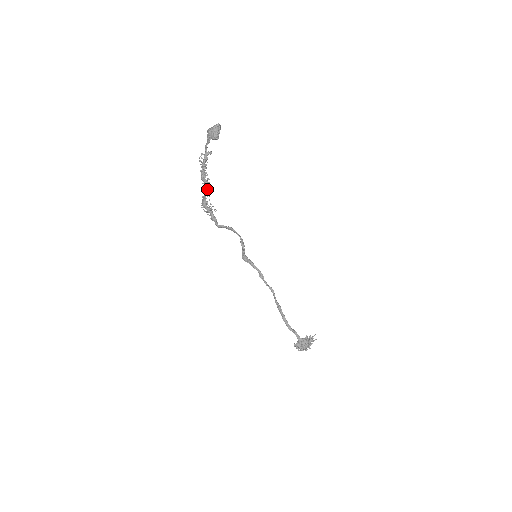
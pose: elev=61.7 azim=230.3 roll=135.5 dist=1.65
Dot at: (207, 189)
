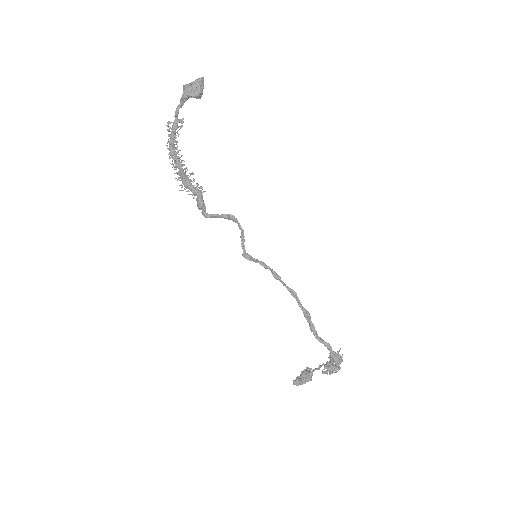
Dot at: (182, 168)
